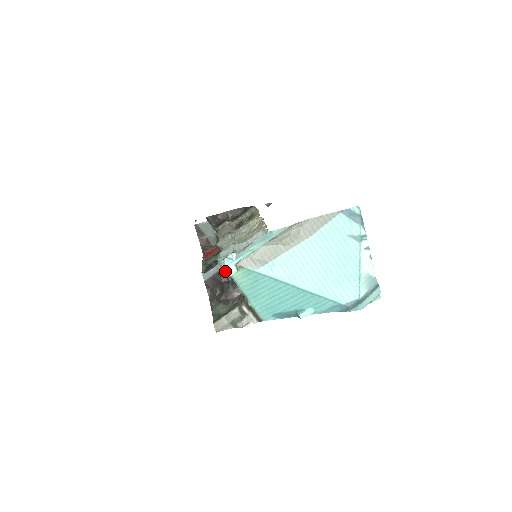
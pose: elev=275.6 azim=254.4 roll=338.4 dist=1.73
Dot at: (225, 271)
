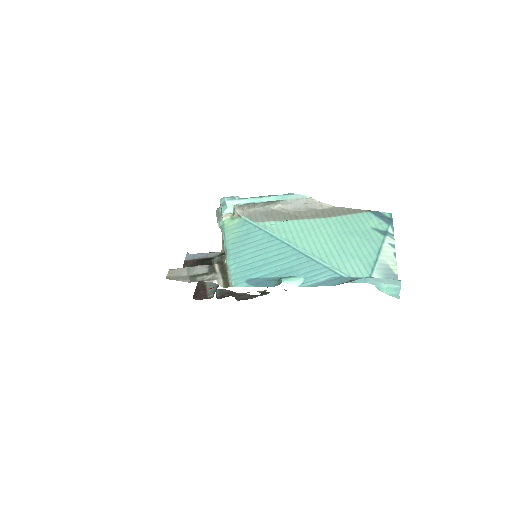
Dot at: (219, 219)
